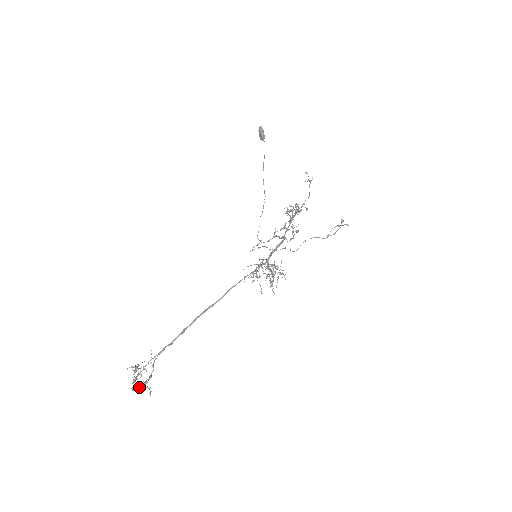
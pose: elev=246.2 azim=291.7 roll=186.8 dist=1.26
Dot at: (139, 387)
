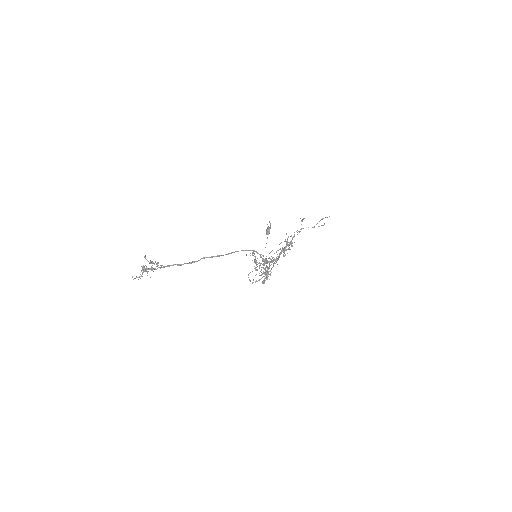
Dot at: (149, 262)
